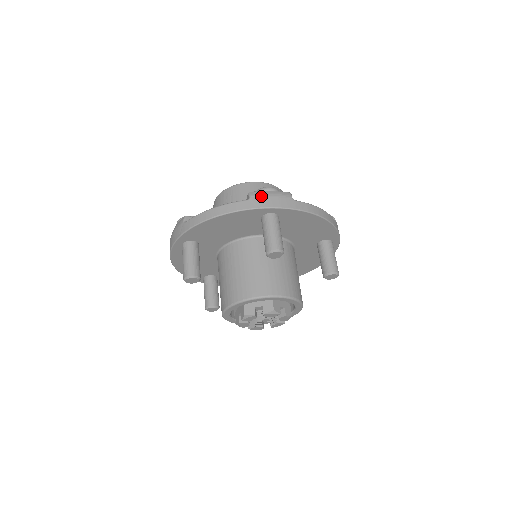
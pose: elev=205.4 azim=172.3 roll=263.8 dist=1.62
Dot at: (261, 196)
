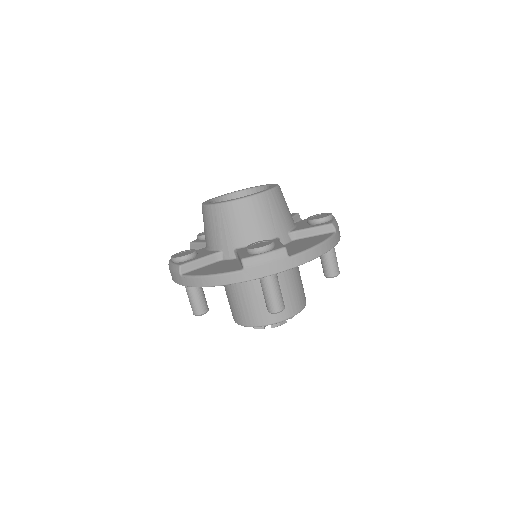
Dot at: (255, 265)
